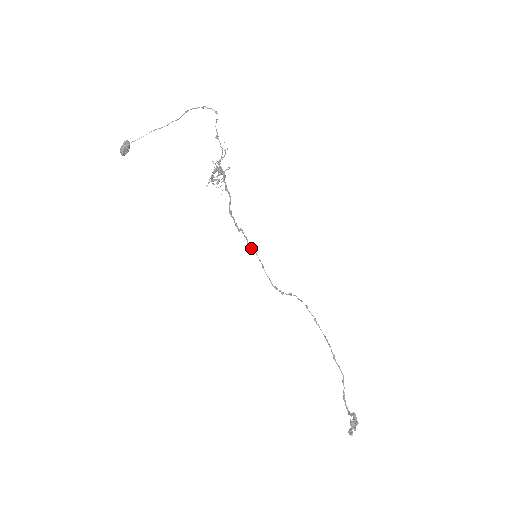
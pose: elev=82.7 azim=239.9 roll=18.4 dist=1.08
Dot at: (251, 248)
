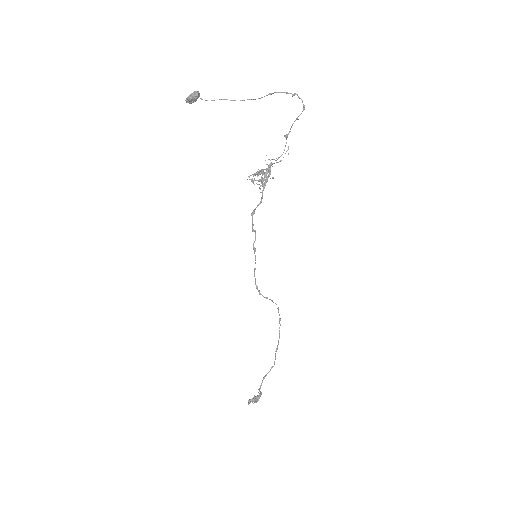
Dot at: (254, 250)
